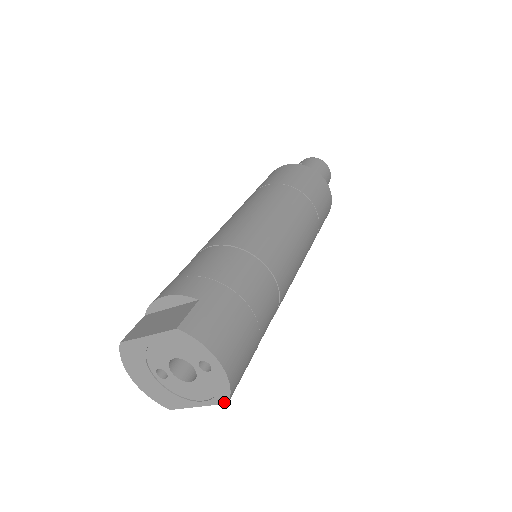
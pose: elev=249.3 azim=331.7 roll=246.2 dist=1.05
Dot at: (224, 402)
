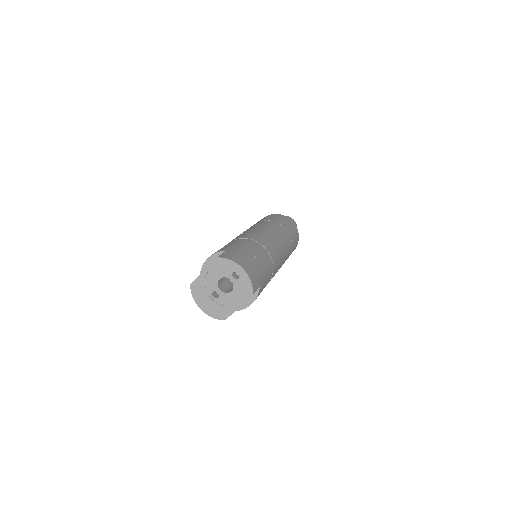
Dot at: (251, 295)
